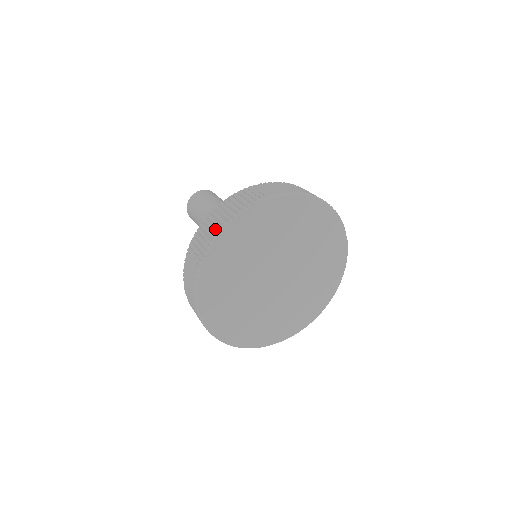
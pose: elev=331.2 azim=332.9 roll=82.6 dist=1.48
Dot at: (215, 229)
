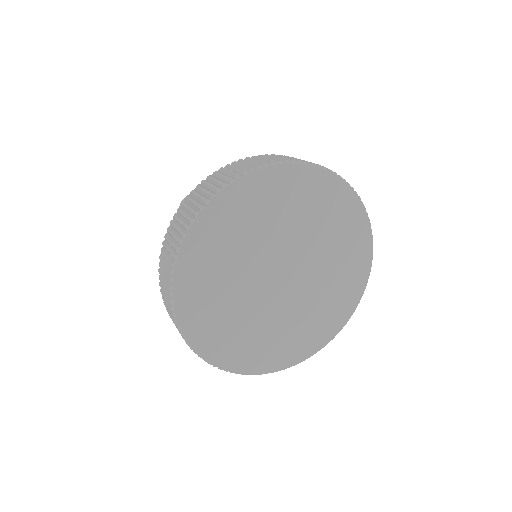
Dot at: (229, 176)
